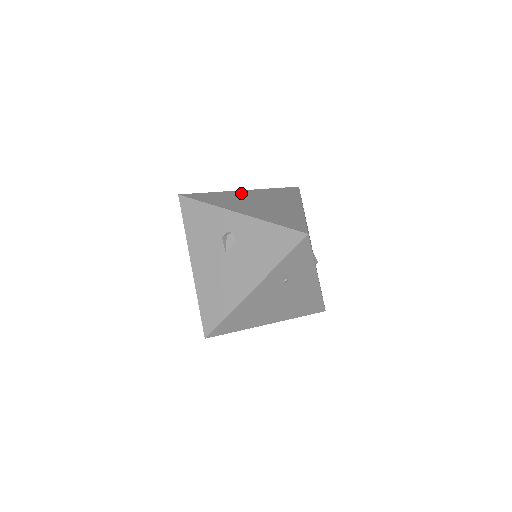
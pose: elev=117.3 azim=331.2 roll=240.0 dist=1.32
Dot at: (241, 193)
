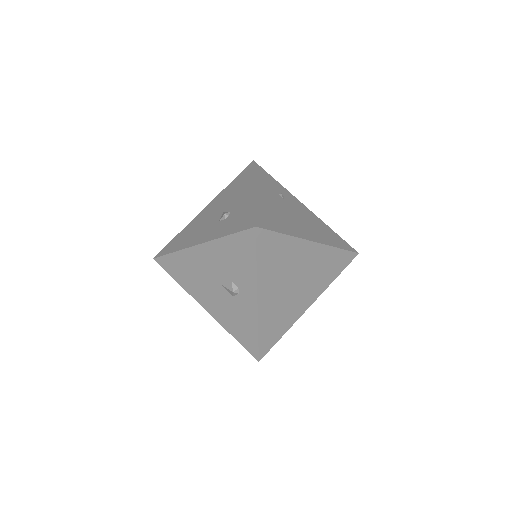
Dot at: (305, 251)
